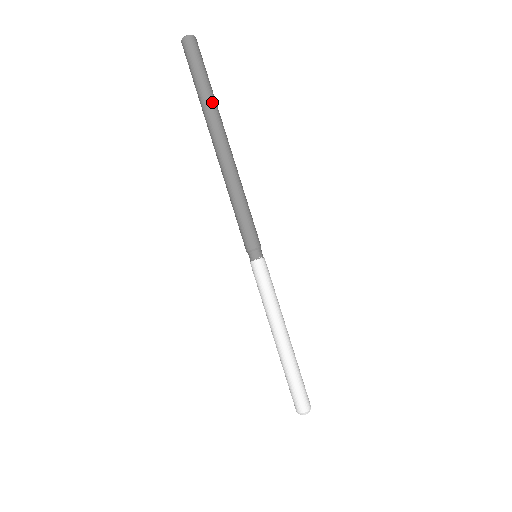
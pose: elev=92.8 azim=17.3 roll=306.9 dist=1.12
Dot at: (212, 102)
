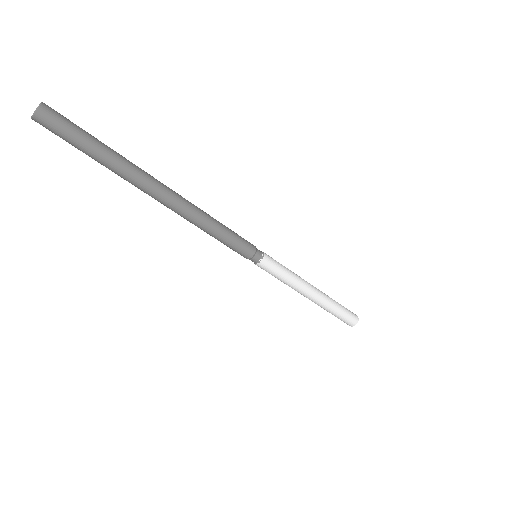
Dot at: (115, 171)
